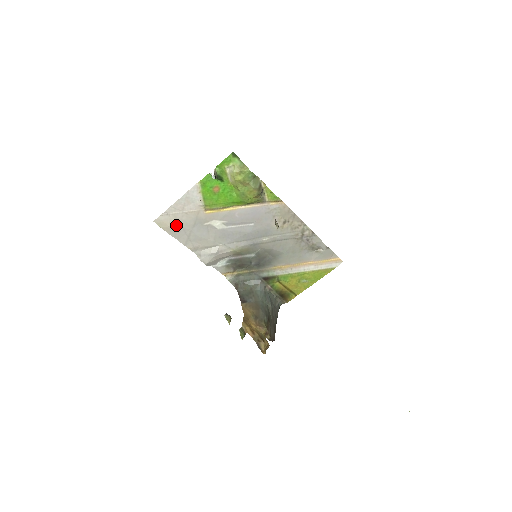
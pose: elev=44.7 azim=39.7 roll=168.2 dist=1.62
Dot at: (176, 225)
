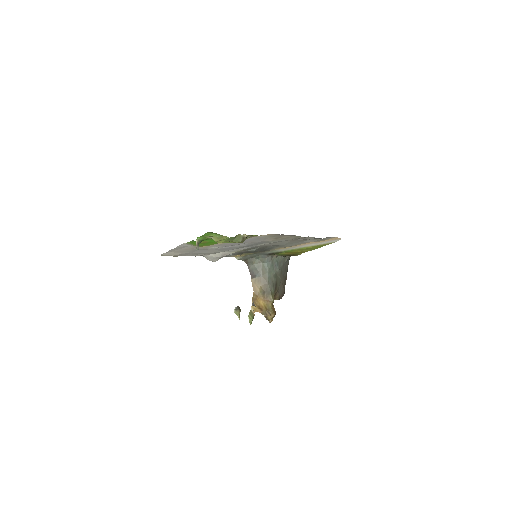
Dot at: (179, 254)
